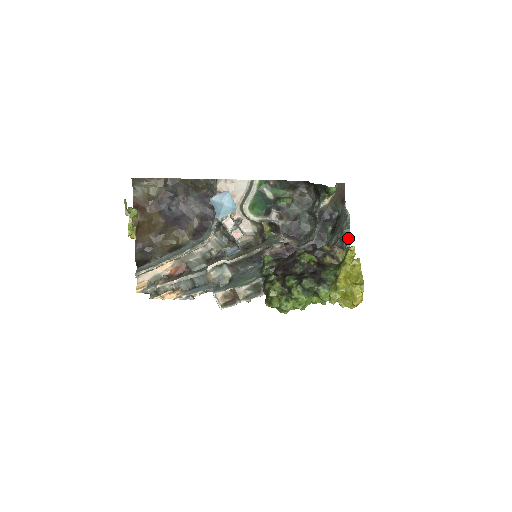
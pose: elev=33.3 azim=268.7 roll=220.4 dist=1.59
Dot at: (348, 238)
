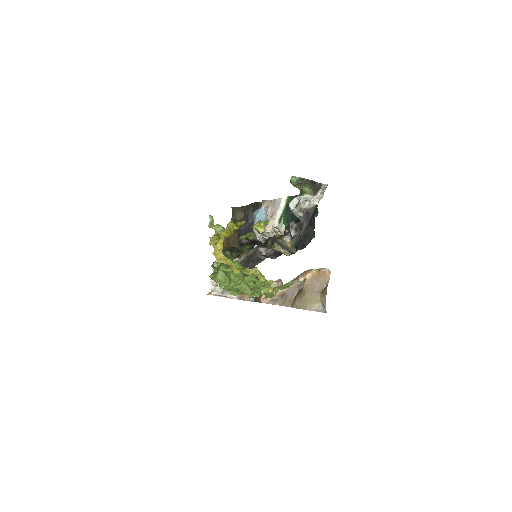
Dot at: occluded
